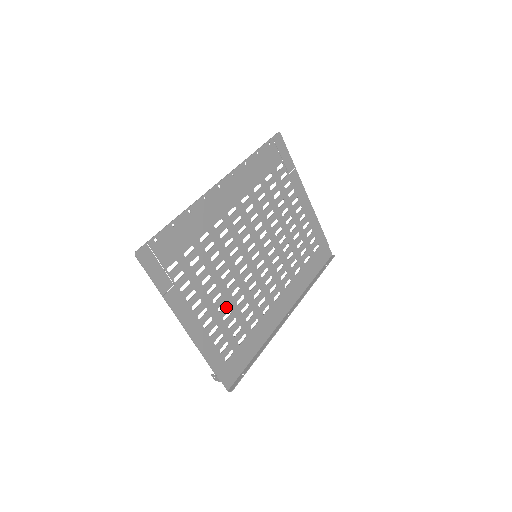
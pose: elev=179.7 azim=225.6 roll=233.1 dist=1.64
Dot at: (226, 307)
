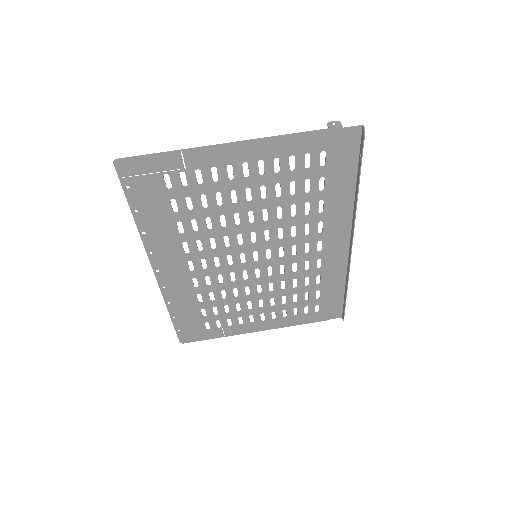
Dot at: (276, 299)
